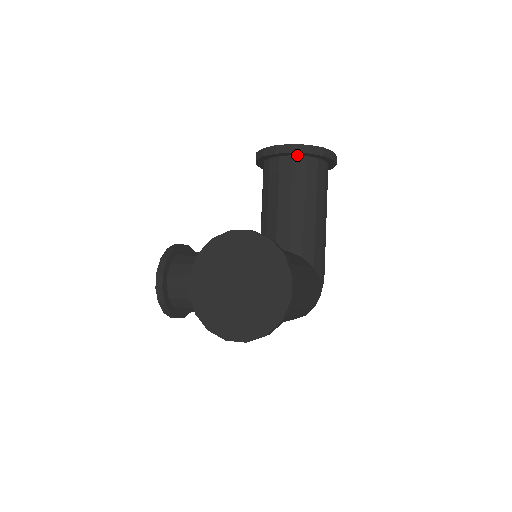
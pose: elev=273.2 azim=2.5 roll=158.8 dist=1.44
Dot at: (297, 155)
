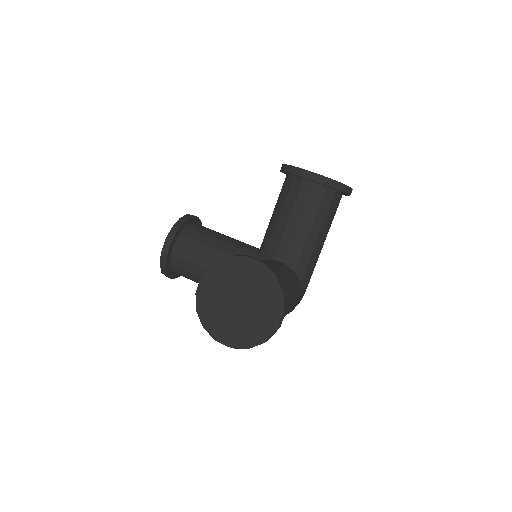
Dot at: (319, 183)
